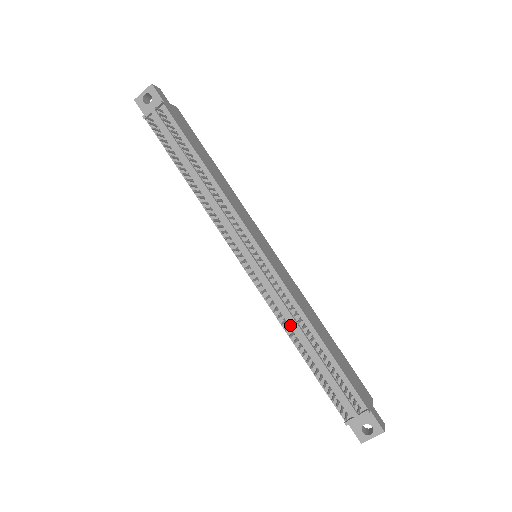
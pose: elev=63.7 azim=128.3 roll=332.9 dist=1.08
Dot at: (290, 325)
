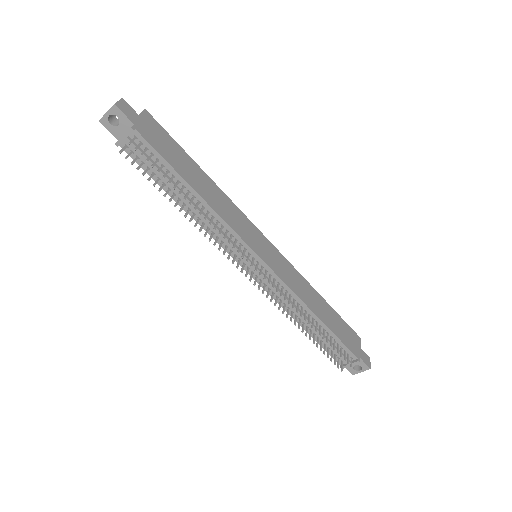
Dot at: (293, 311)
